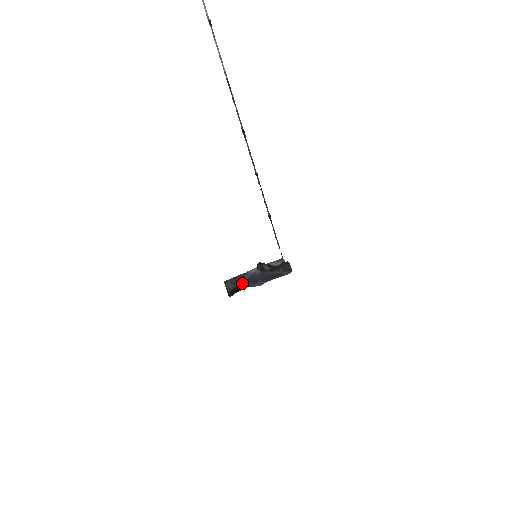
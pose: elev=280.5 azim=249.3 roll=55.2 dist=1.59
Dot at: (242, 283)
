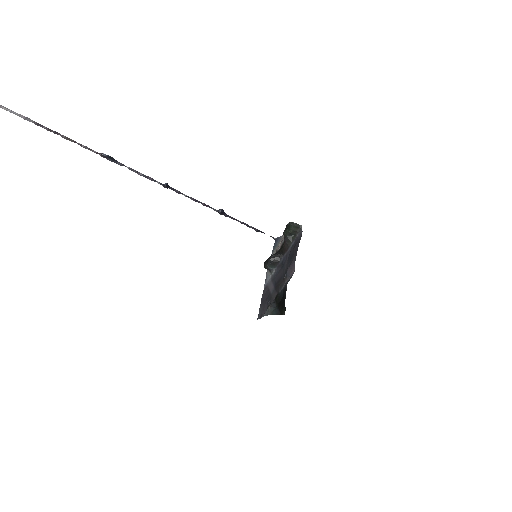
Dot at: (276, 294)
